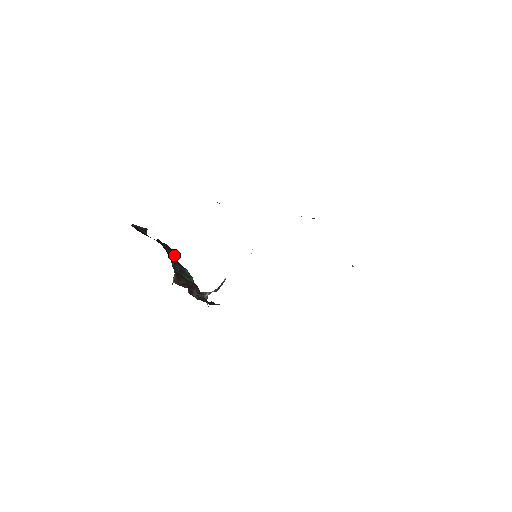
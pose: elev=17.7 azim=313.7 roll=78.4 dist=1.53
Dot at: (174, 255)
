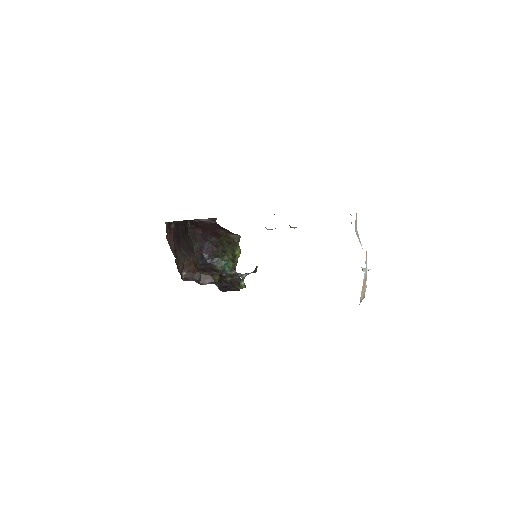
Dot at: (212, 247)
